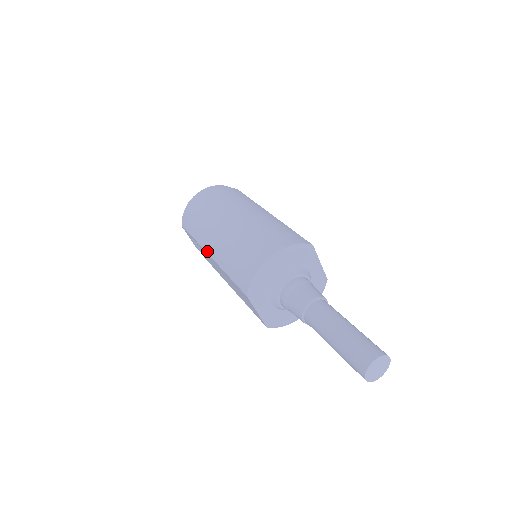
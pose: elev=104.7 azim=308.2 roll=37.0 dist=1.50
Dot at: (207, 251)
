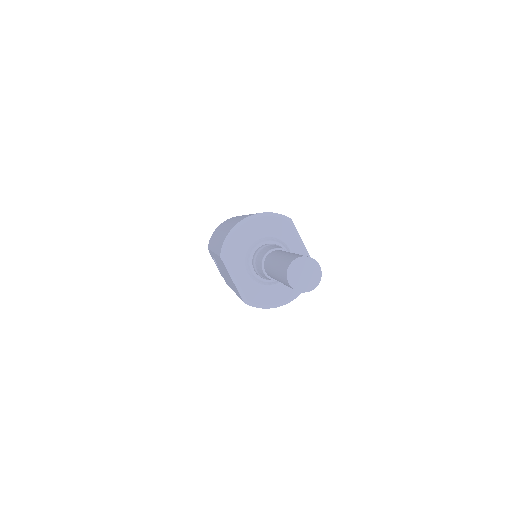
Dot at: (212, 249)
